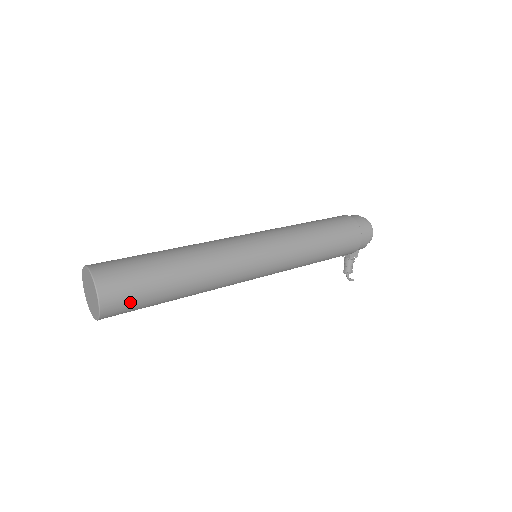
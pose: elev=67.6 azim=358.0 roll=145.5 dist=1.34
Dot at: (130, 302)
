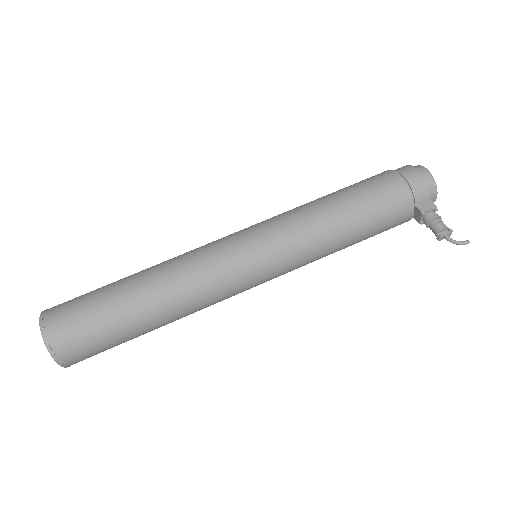
Dot at: (75, 319)
